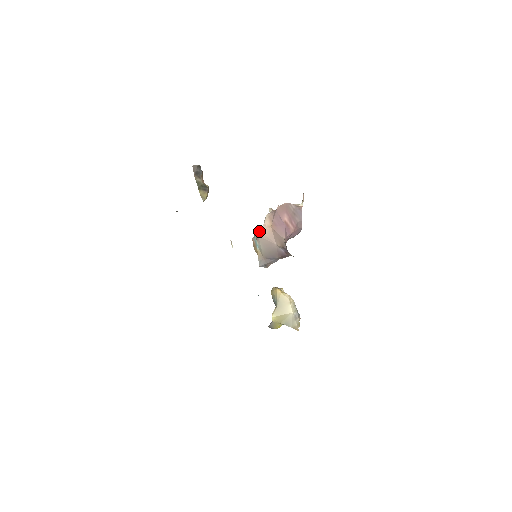
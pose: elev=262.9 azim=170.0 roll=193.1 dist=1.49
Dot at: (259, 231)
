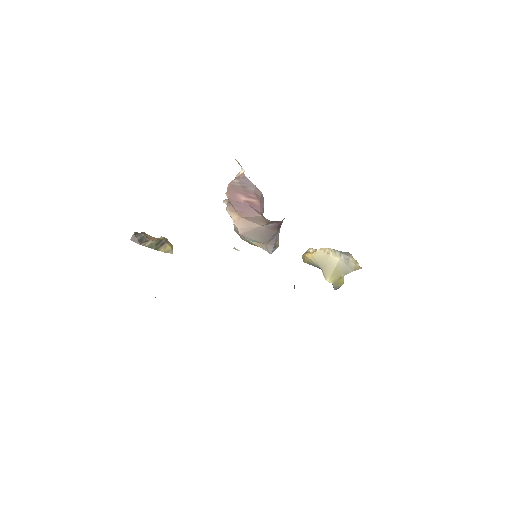
Dot at: (237, 230)
